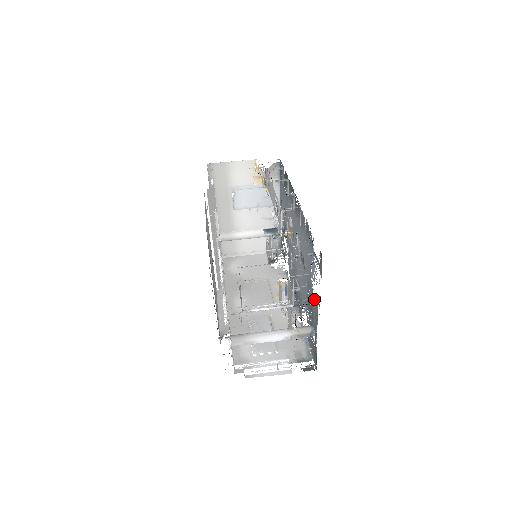
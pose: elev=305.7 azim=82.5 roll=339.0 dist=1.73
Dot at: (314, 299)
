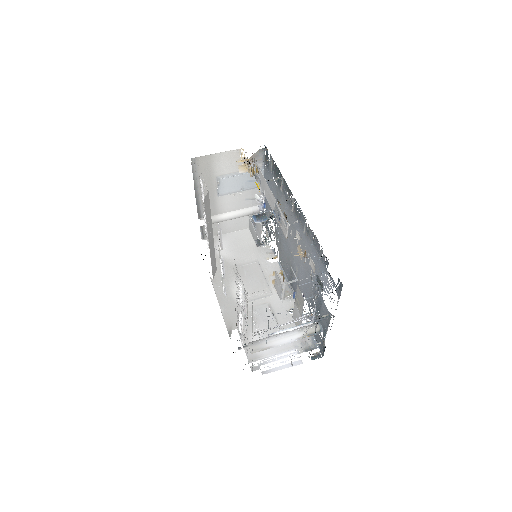
Dot at: (324, 306)
